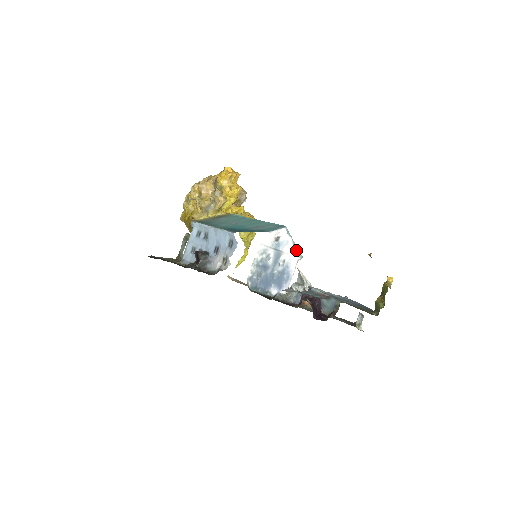
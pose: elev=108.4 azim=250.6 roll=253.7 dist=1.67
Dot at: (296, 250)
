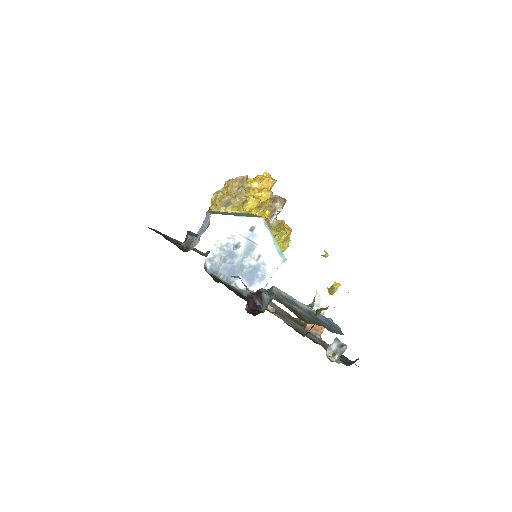
Dot at: (278, 249)
